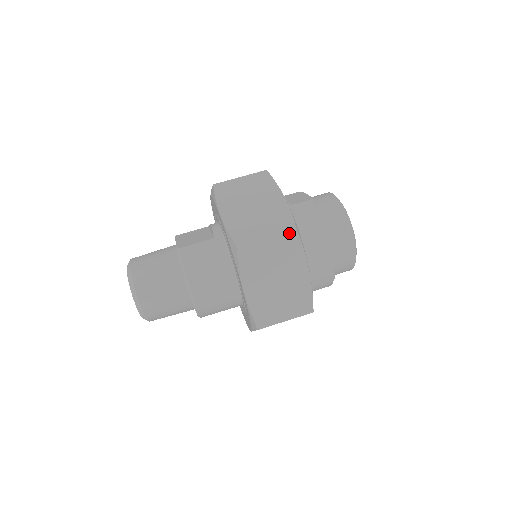
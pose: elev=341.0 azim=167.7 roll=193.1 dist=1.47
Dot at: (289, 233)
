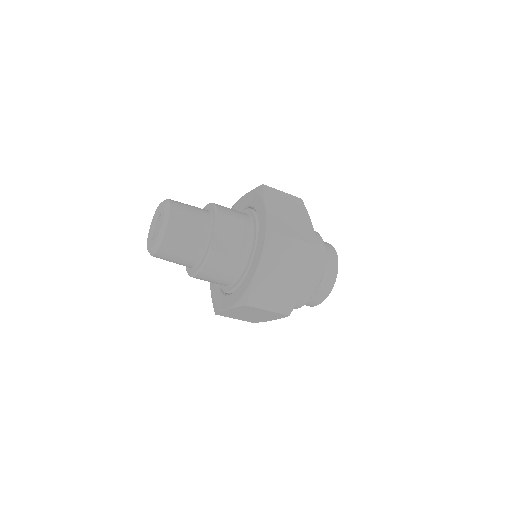
Dot at: (283, 315)
